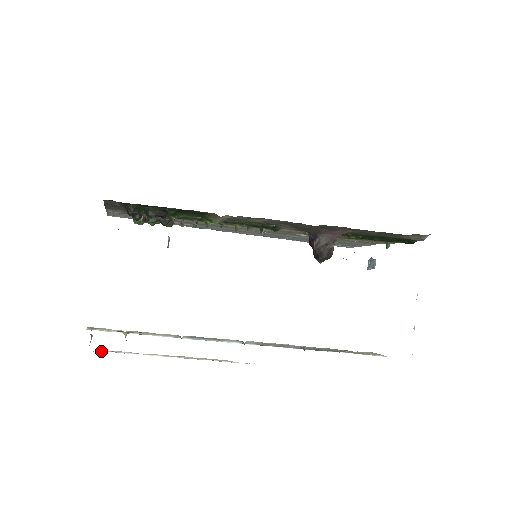
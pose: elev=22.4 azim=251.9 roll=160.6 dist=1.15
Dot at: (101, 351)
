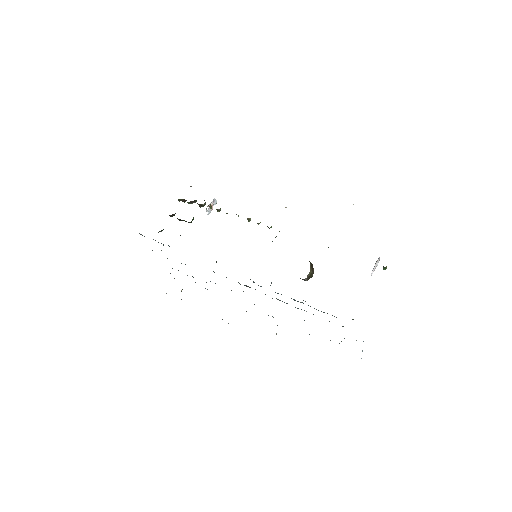
Dot at: occluded
